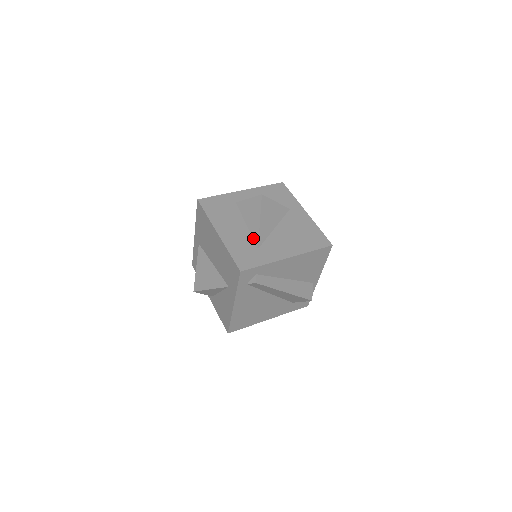
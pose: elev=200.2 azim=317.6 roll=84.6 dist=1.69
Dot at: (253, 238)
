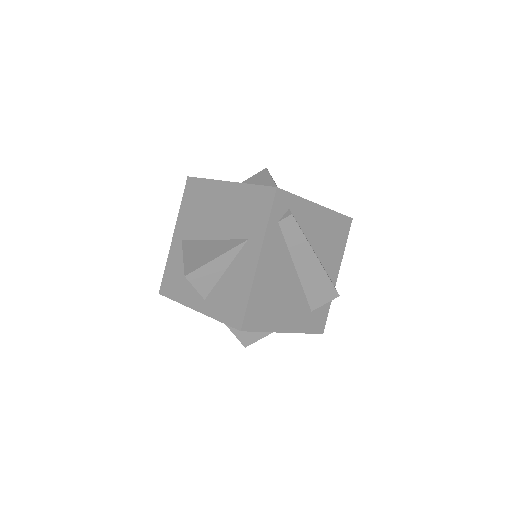
Dot at: occluded
